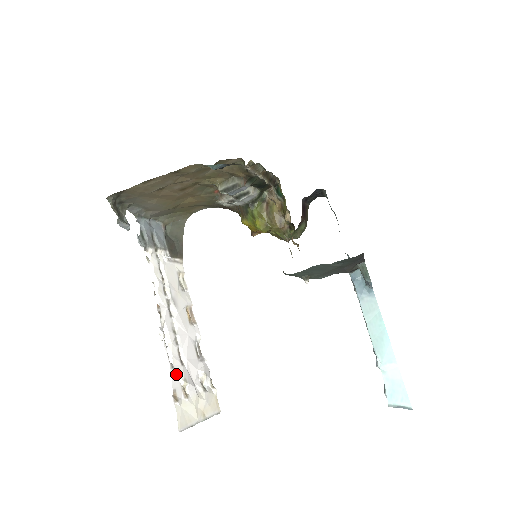
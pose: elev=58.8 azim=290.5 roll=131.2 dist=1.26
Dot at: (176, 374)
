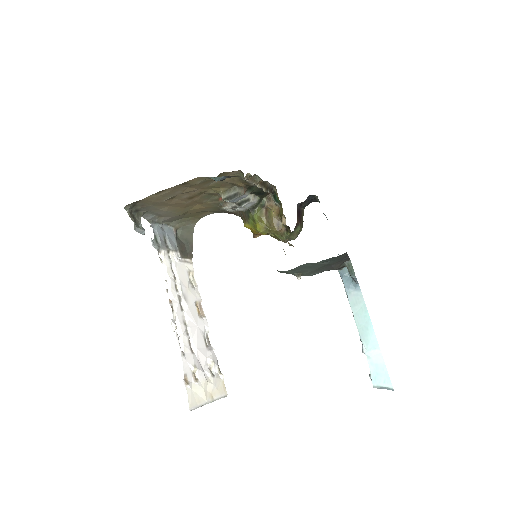
Dot at: (187, 361)
